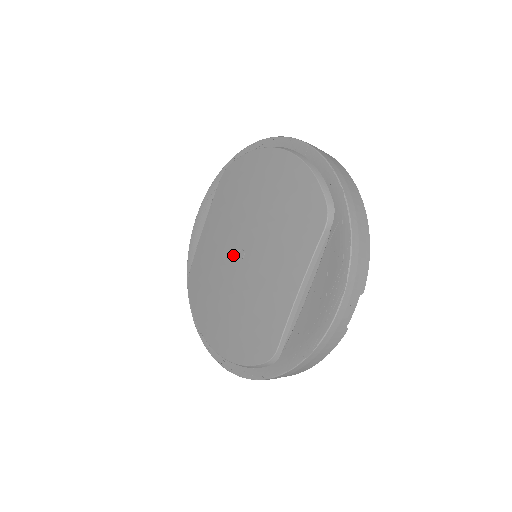
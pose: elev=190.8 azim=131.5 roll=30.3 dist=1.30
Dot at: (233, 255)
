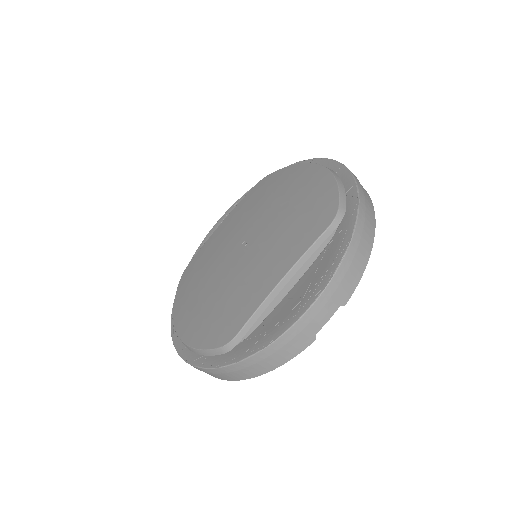
Dot at: (235, 246)
